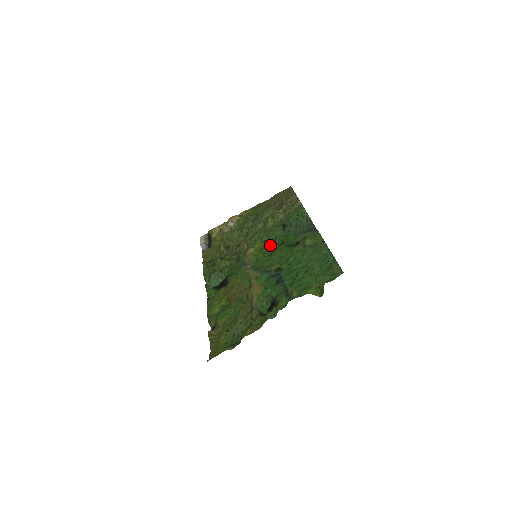
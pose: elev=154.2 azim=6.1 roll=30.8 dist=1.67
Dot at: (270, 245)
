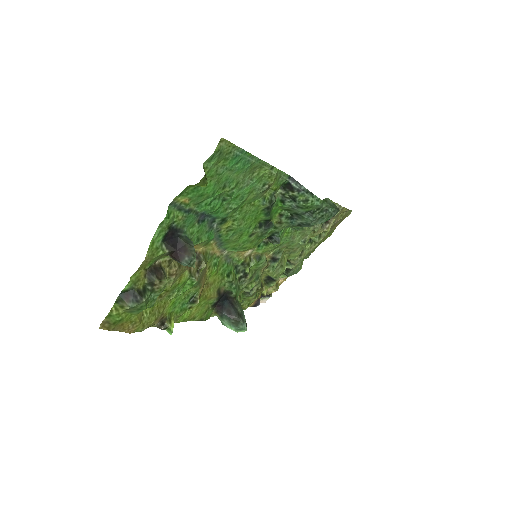
Dot at: occluded
